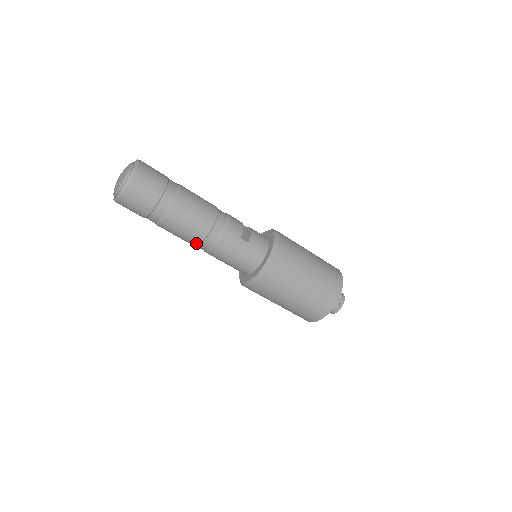
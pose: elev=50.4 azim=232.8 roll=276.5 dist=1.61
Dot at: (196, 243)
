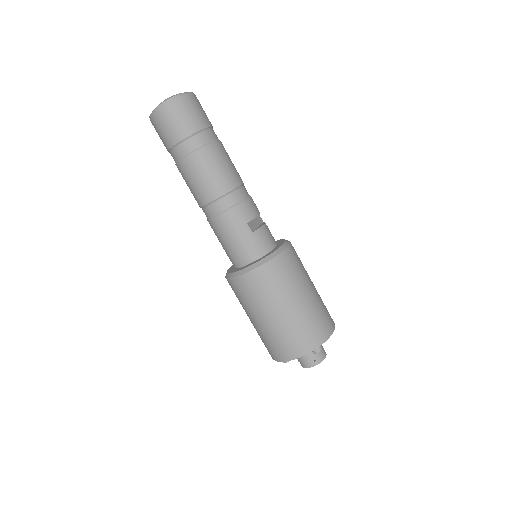
Dot at: (202, 203)
